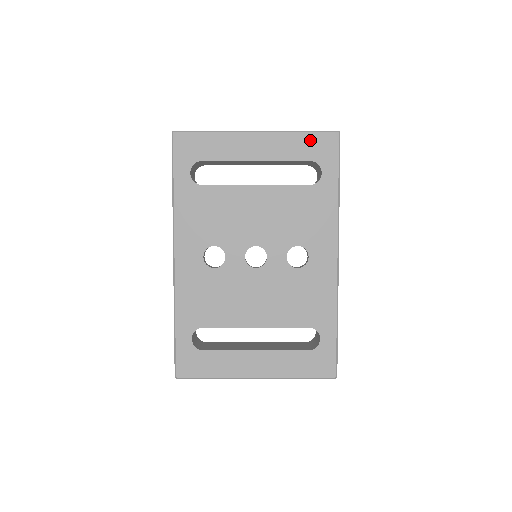
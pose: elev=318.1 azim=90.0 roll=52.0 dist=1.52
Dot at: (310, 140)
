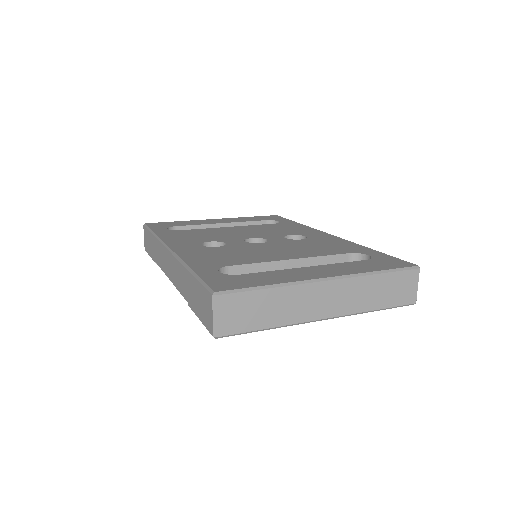
Dot at: (258, 217)
